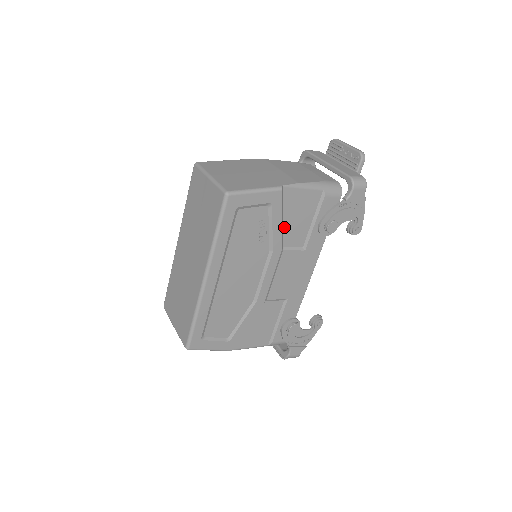
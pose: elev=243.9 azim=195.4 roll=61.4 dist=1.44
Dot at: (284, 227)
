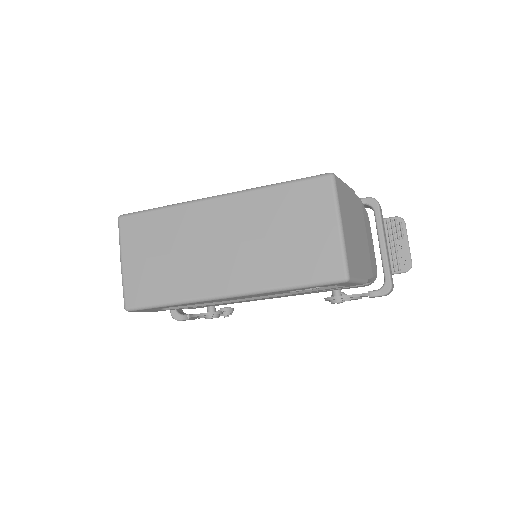
Dot at: occluded
